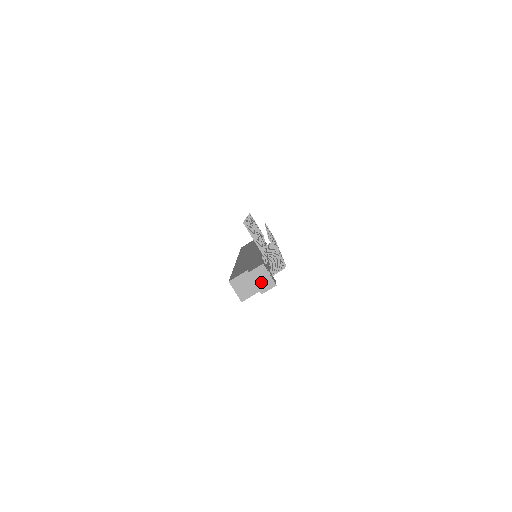
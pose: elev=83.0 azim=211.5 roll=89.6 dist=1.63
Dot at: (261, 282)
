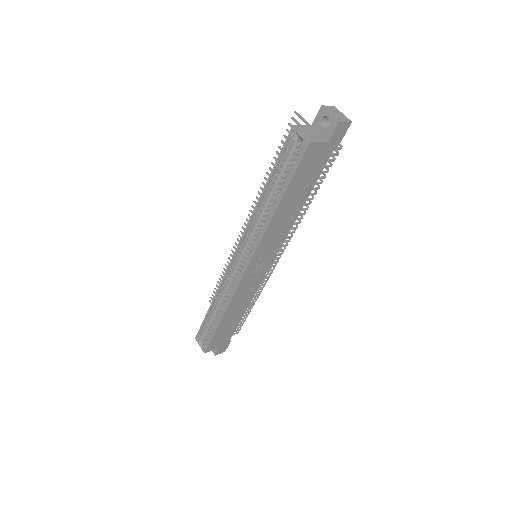
Dot at: (336, 115)
